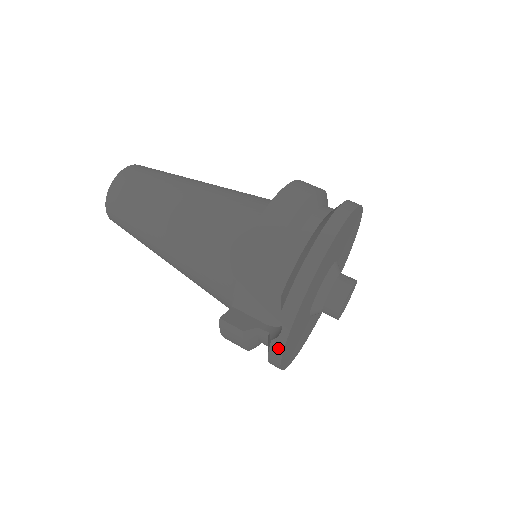
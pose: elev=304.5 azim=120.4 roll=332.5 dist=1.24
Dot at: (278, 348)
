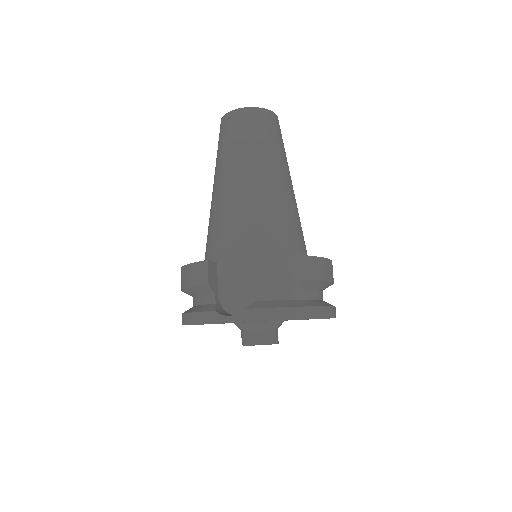
Dot at: (212, 319)
